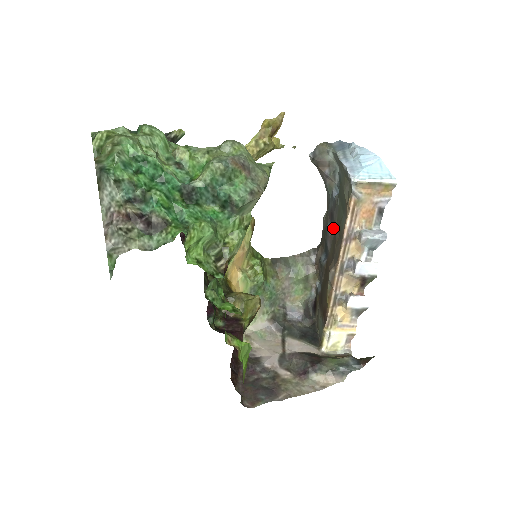
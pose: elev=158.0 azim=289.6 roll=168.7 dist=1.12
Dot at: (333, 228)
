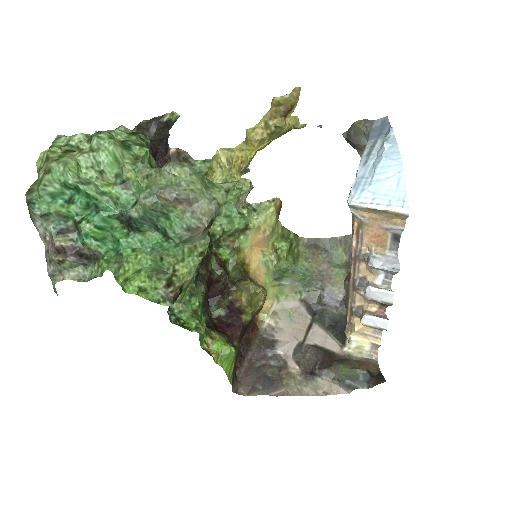
Dot at: occluded
